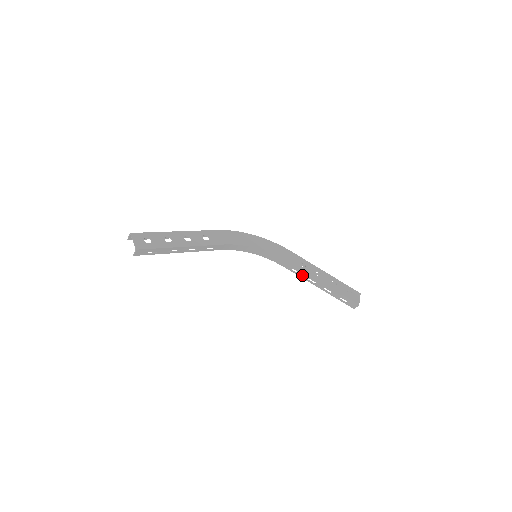
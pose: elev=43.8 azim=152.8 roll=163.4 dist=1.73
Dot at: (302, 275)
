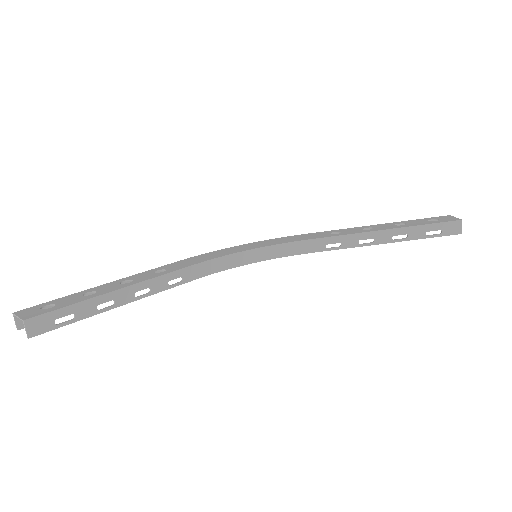
Dot at: (345, 243)
